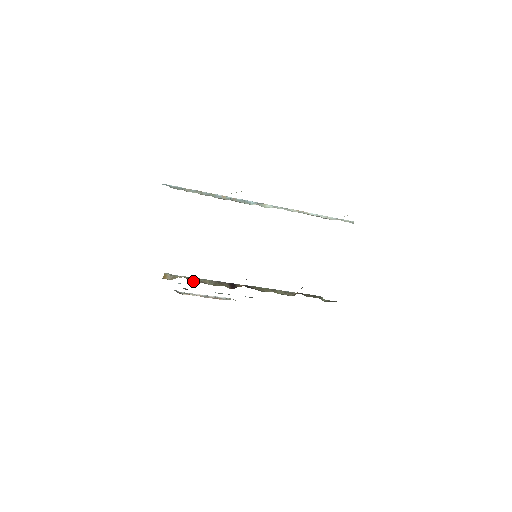
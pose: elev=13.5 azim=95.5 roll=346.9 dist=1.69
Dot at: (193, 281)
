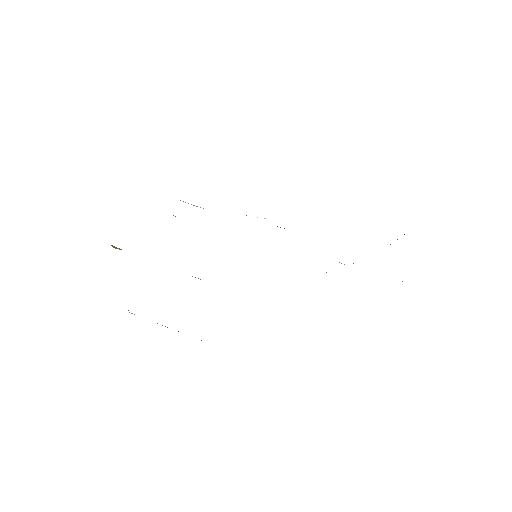
Dot at: occluded
